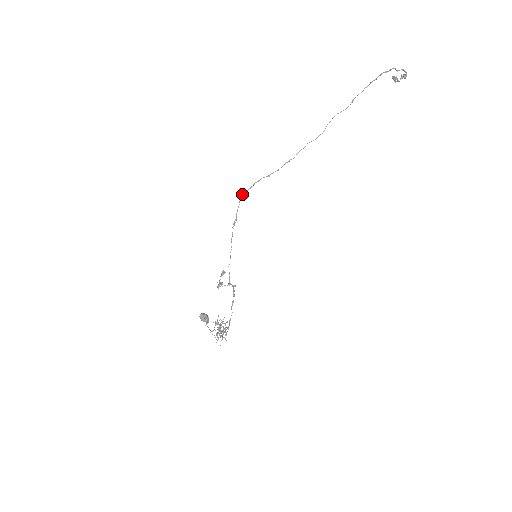
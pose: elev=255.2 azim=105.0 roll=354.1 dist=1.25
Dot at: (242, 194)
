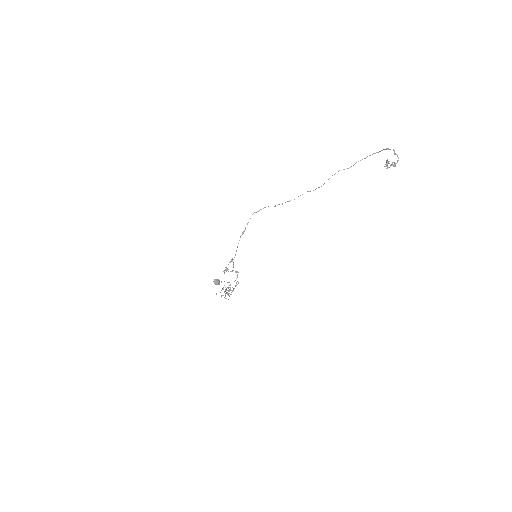
Dot at: occluded
